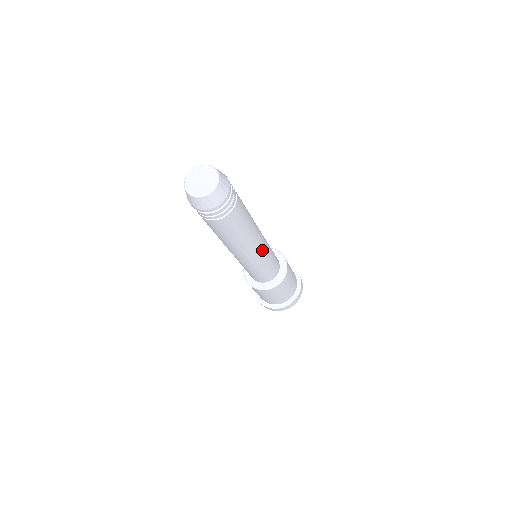
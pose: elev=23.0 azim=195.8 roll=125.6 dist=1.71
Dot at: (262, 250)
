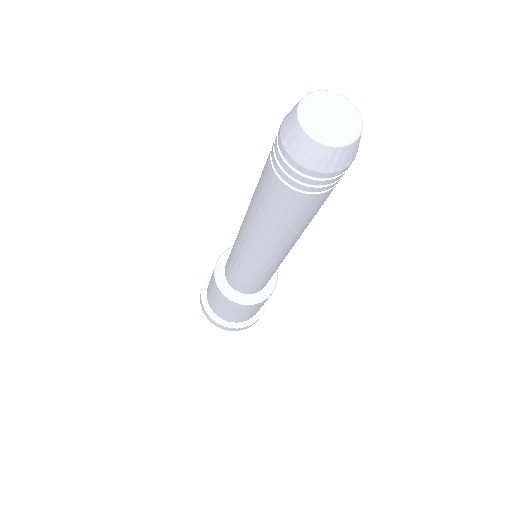
Dot at: occluded
